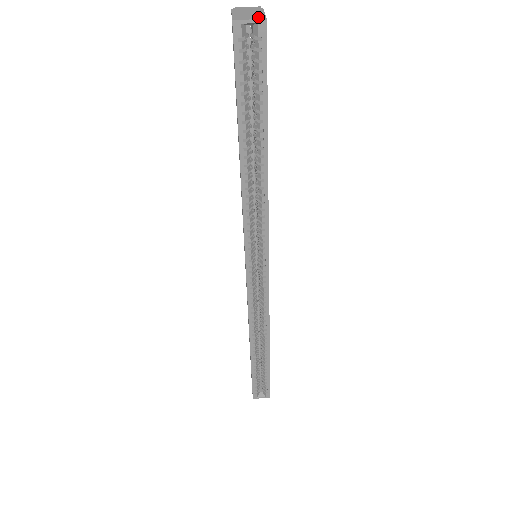
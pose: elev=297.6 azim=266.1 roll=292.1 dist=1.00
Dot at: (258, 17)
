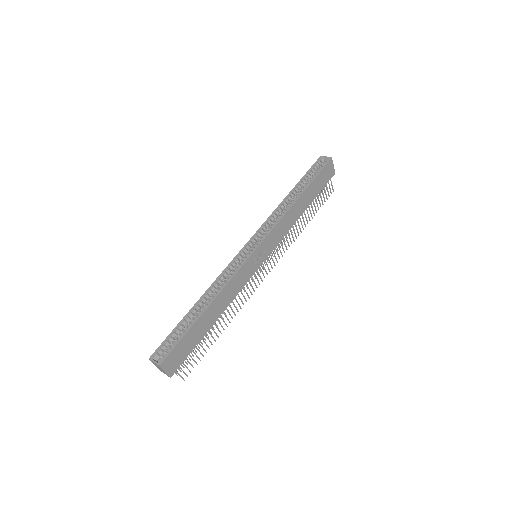
Dot at: (330, 159)
